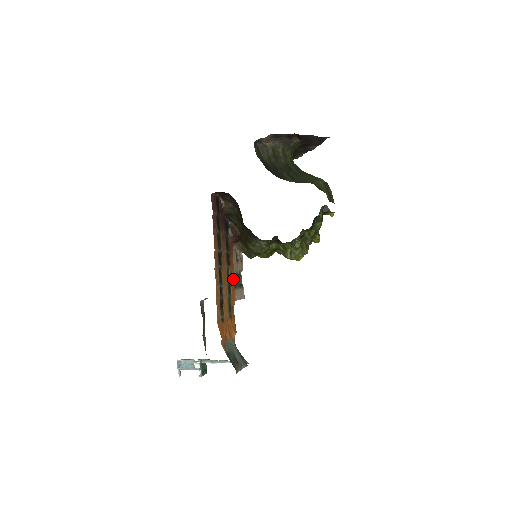
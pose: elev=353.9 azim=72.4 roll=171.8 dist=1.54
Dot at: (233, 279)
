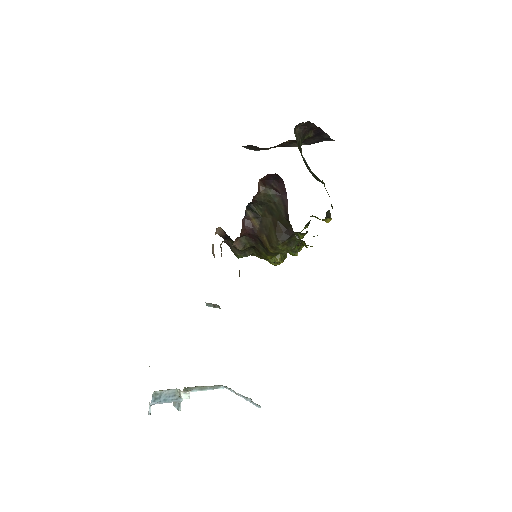
Dot at: occluded
